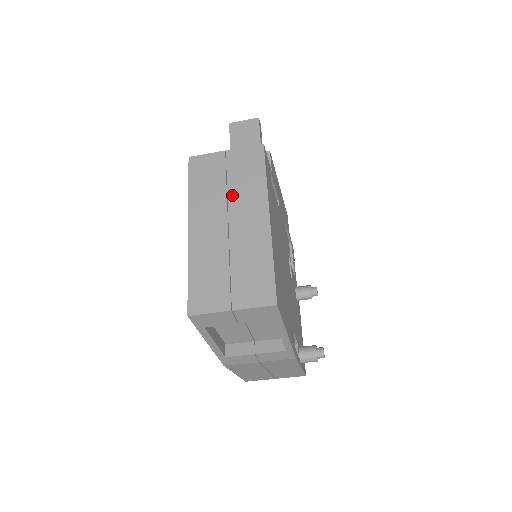
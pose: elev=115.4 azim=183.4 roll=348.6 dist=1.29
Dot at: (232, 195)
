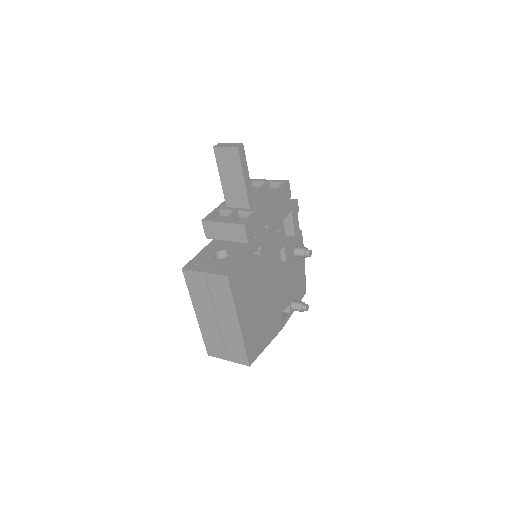
Dot at: (215, 304)
